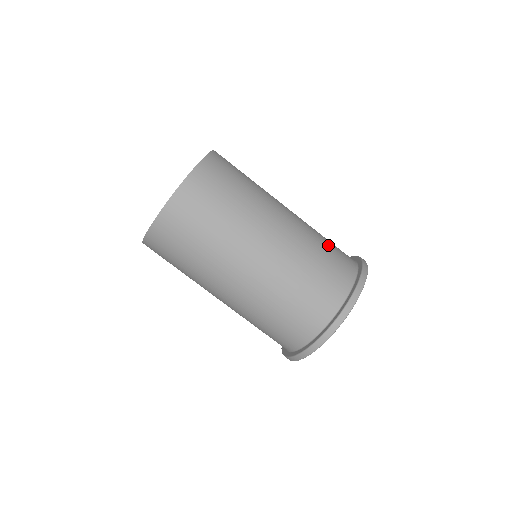
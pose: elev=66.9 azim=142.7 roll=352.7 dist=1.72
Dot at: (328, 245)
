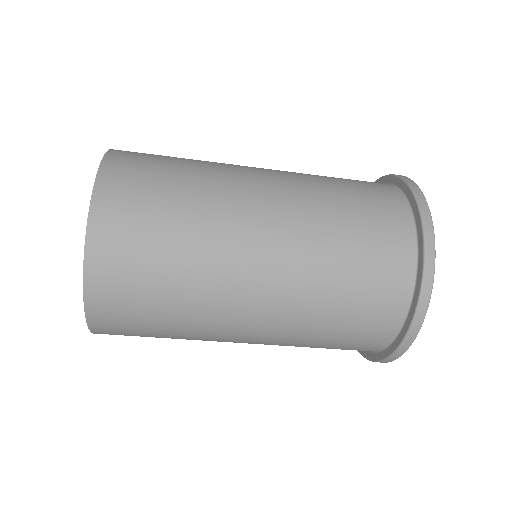
Dot at: occluded
